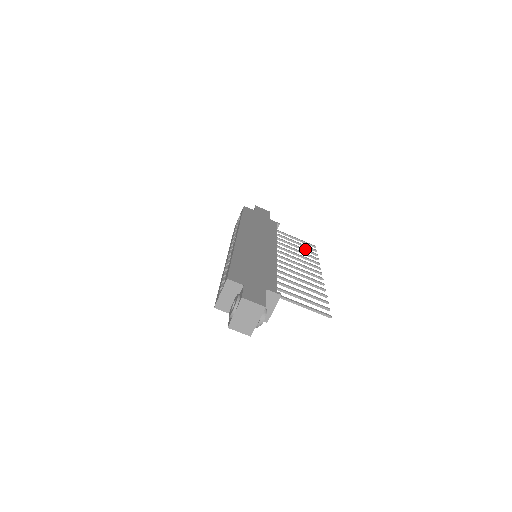
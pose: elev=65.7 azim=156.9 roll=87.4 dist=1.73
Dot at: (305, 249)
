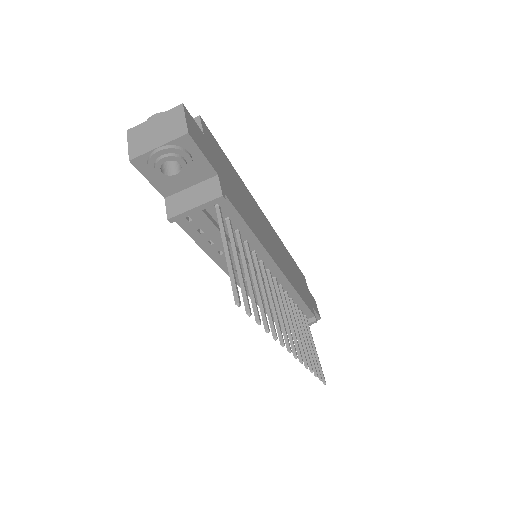
Dot at: occluded
